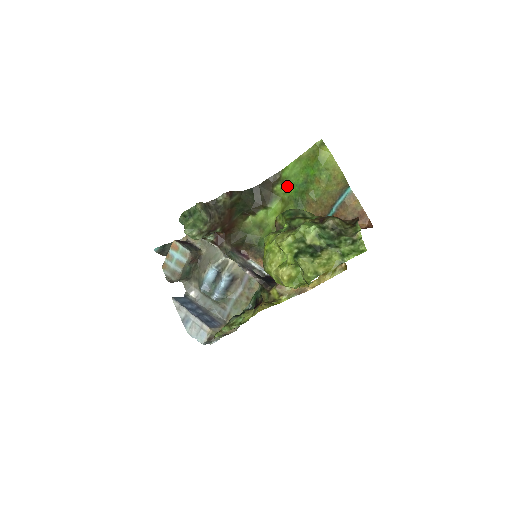
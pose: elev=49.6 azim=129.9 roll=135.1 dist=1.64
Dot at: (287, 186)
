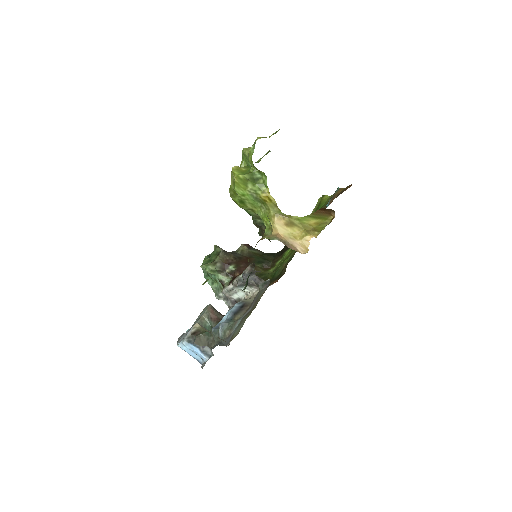
Dot at: occluded
